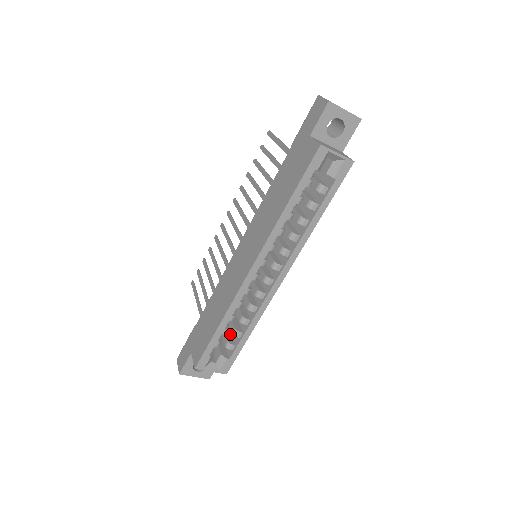
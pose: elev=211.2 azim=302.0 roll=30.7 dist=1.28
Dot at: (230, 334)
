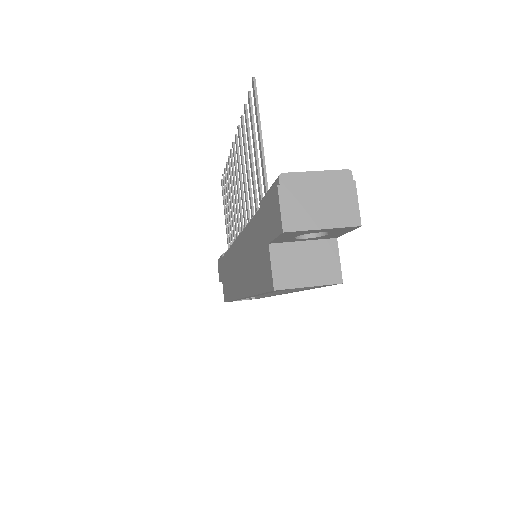
Dot at: occluded
